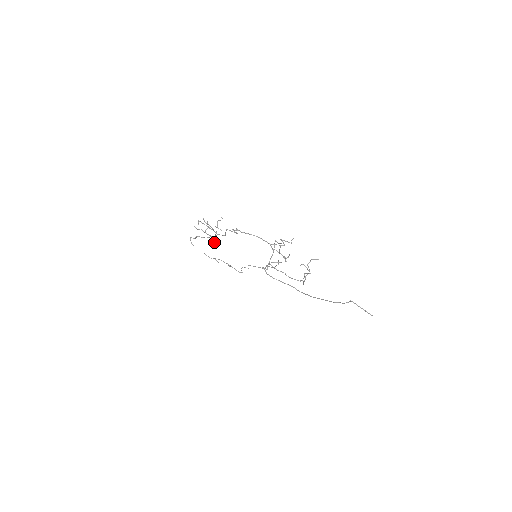
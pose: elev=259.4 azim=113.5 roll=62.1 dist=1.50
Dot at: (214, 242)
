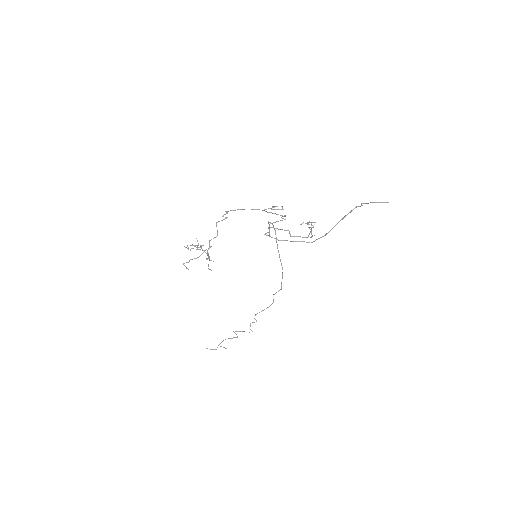
Dot at: (210, 269)
